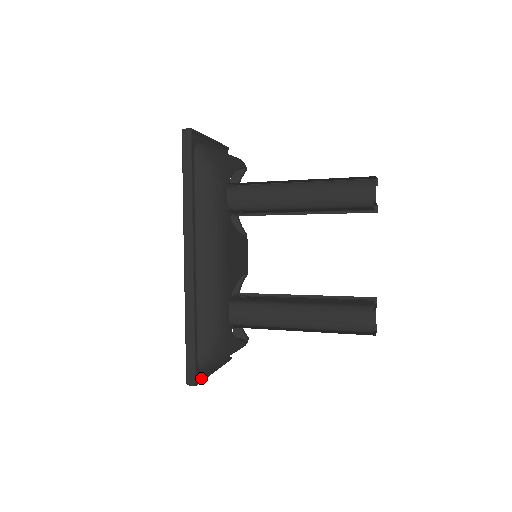
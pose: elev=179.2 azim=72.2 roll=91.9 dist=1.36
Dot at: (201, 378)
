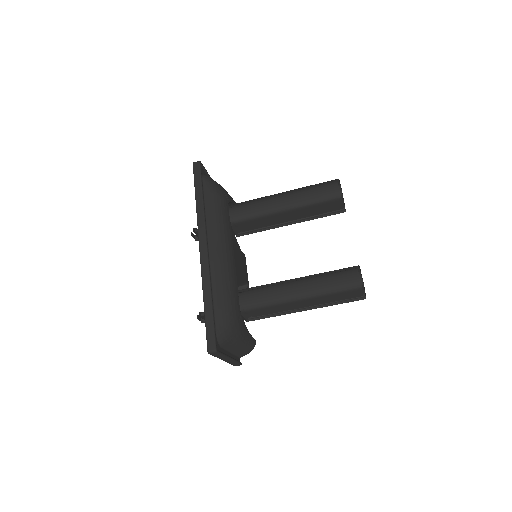
Dot at: (220, 351)
